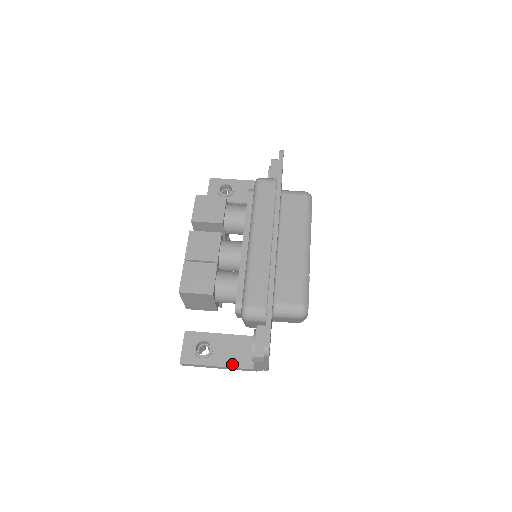
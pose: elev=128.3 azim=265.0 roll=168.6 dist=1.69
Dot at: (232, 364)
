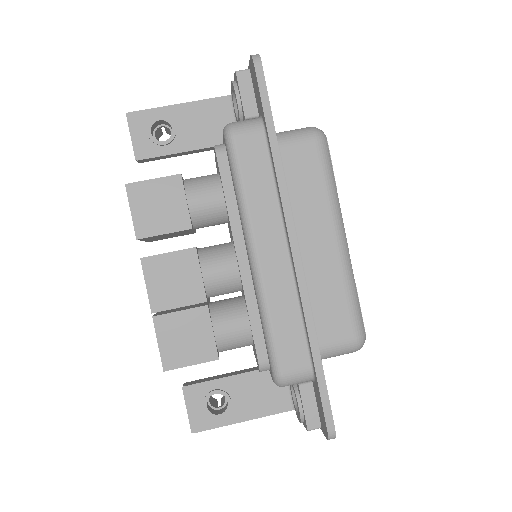
Dot at: (263, 412)
